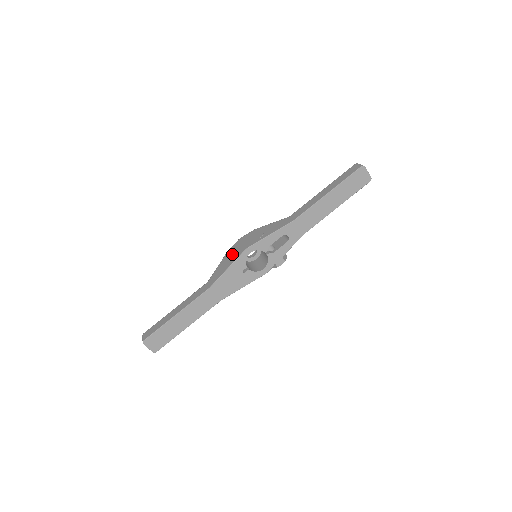
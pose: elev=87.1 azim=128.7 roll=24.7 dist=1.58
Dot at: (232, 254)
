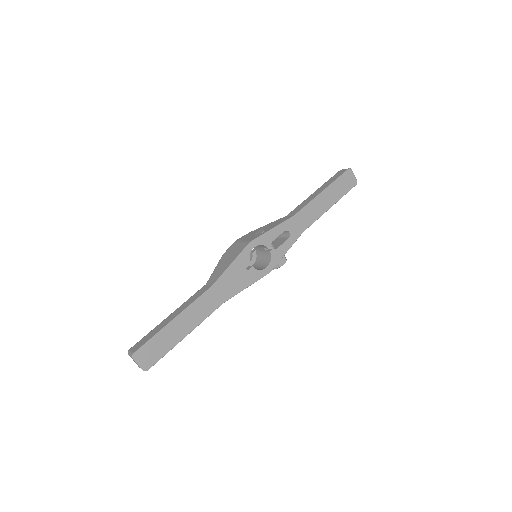
Dot at: (232, 253)
